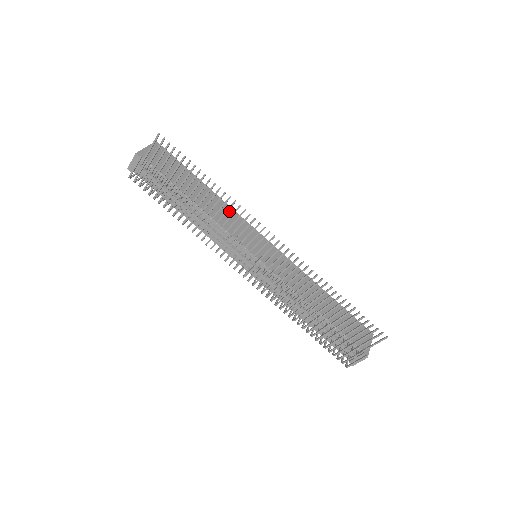
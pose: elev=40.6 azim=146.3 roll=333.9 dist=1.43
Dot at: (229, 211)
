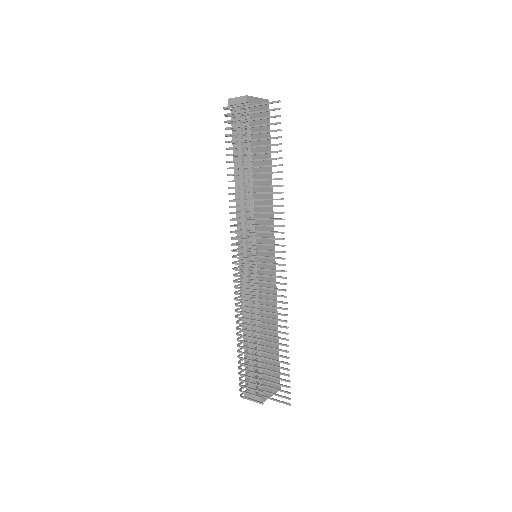
Dot at: (269, 204)
